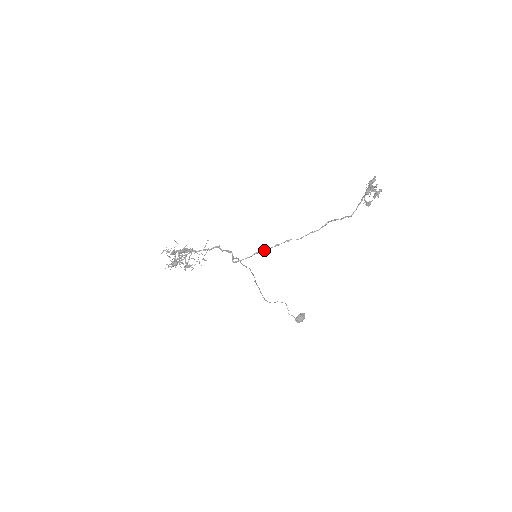
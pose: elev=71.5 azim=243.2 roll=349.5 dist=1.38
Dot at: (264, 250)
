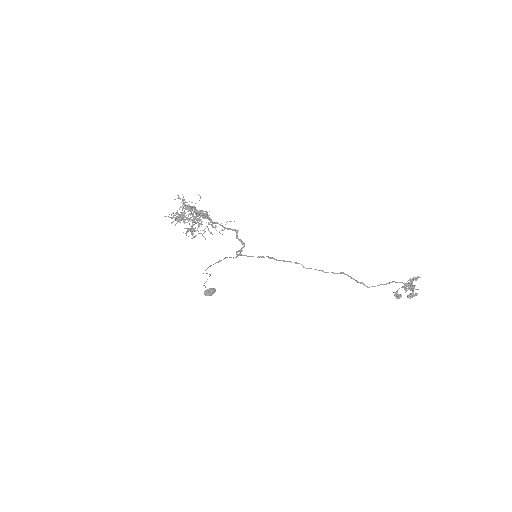
Dot at: (270, 258)
